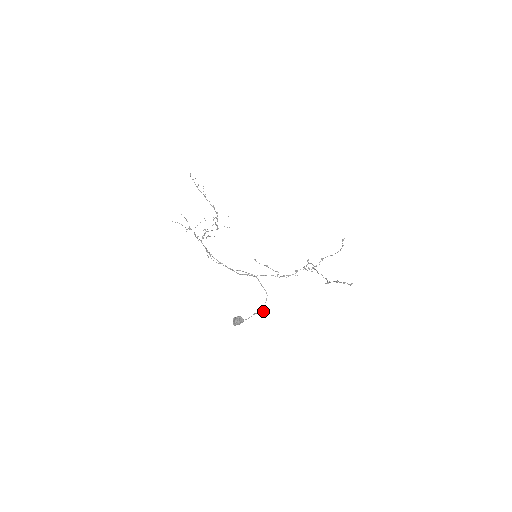
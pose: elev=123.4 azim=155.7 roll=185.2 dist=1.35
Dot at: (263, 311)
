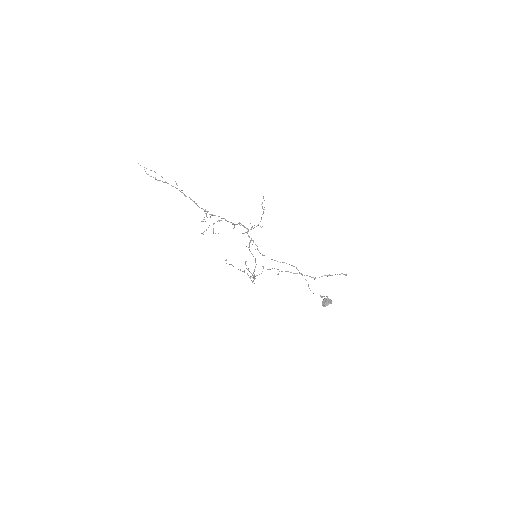
Dot at: (324, 296)
